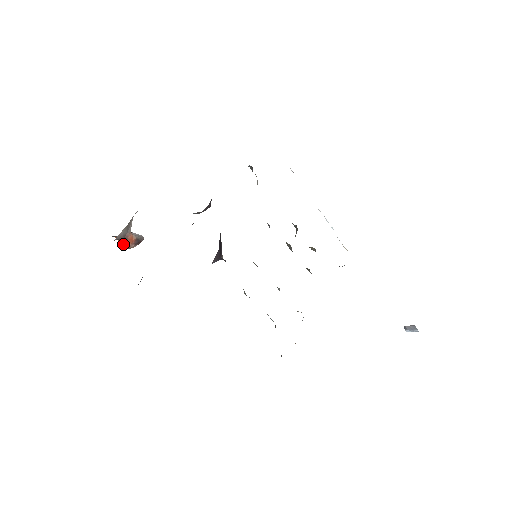
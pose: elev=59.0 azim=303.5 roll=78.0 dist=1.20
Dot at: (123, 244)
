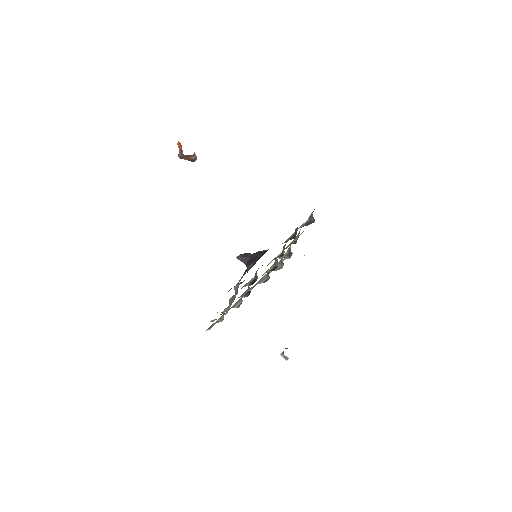
Dot at: (181, 155)
